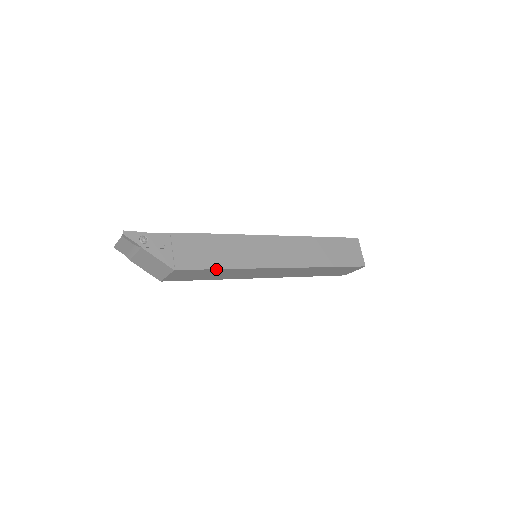
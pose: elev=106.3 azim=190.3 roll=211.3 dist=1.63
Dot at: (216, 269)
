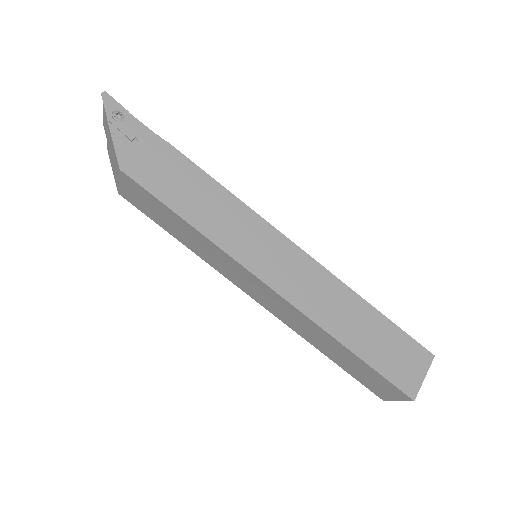
Dot at: (174, 212)
